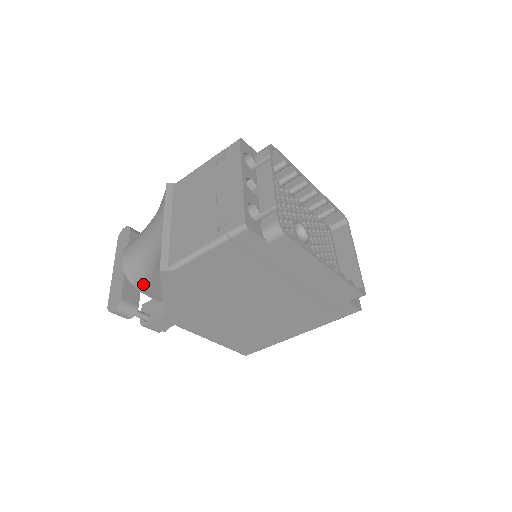
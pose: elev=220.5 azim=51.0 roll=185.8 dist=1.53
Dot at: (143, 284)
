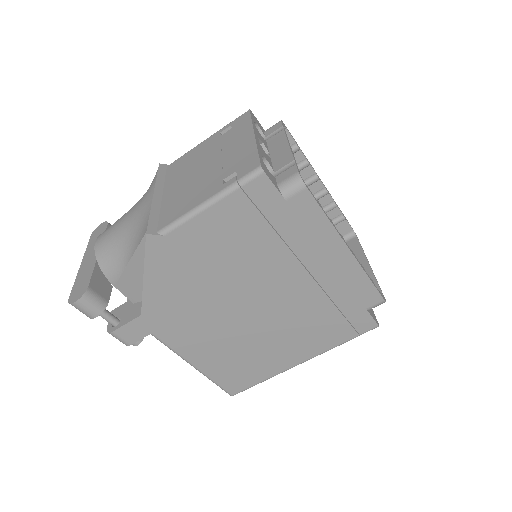
Dot at: (119, 271)
